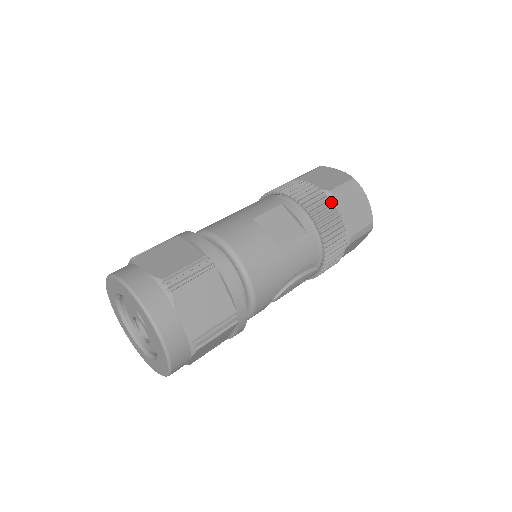
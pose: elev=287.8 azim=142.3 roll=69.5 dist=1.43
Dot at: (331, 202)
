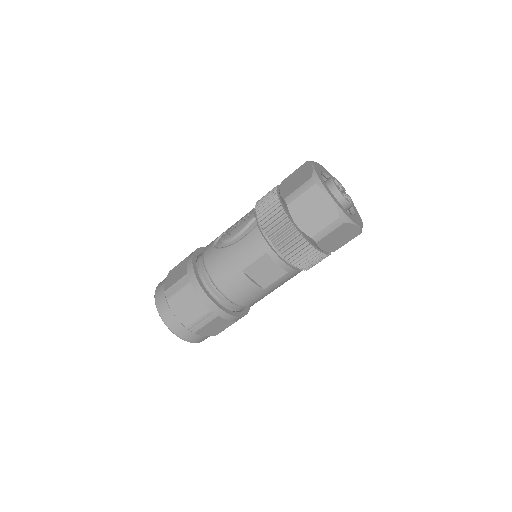
Dot at: (312, 247)
